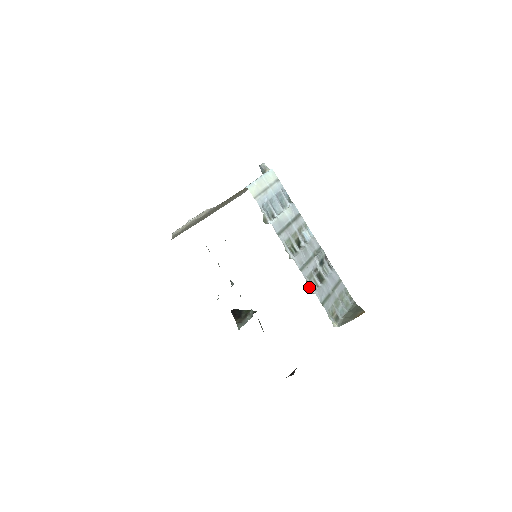
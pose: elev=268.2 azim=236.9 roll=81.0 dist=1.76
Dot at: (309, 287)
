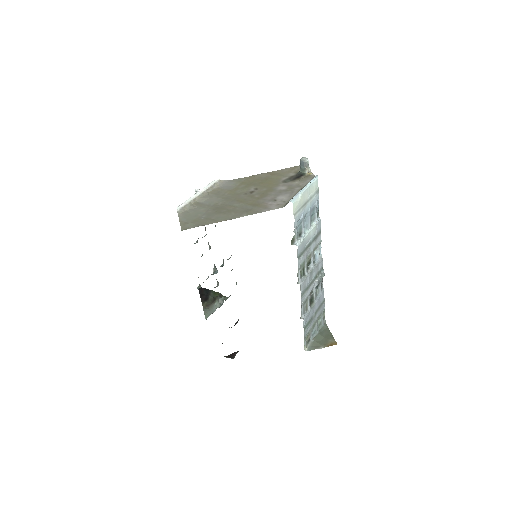
Dot at: (301, 312)
